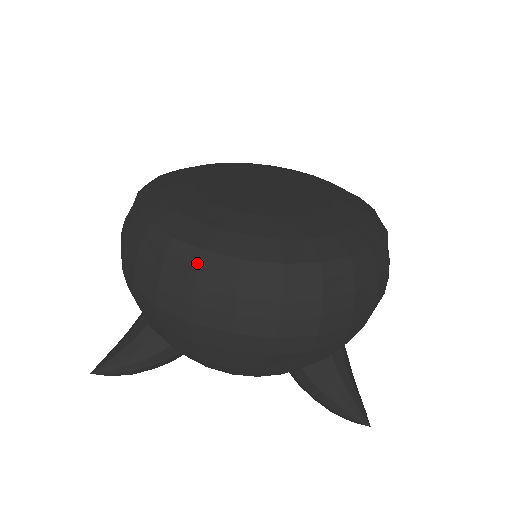
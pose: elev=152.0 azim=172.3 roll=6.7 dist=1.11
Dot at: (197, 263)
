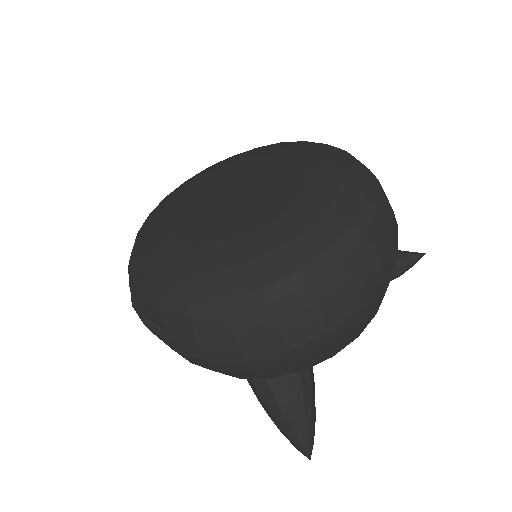
Dot at: (337, 261)
